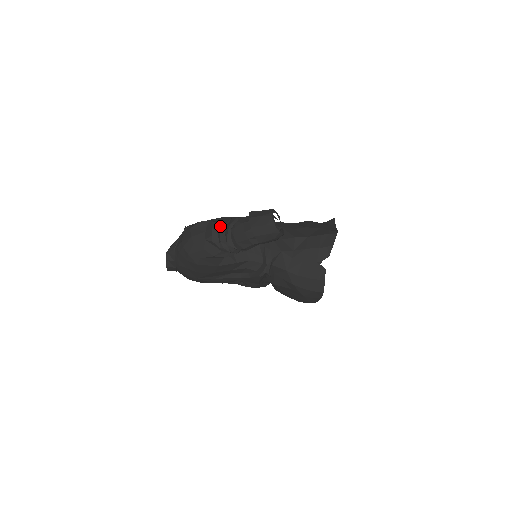
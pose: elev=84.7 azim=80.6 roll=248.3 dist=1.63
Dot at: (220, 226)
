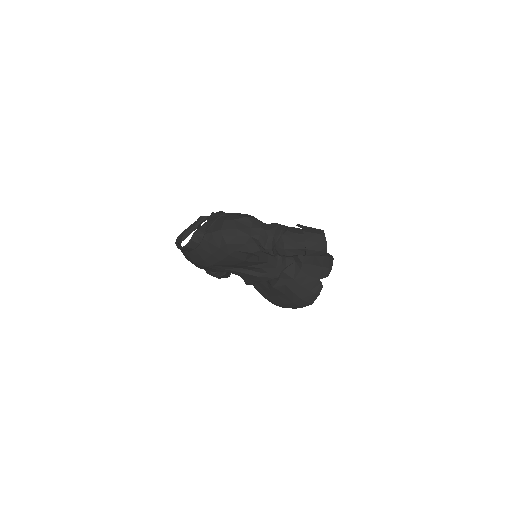
Dot at: (269, 228)
